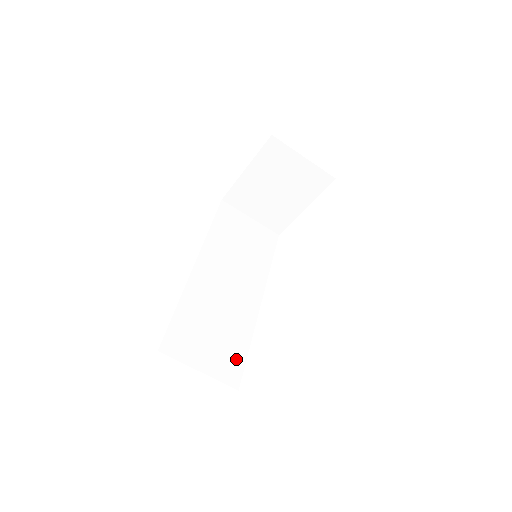
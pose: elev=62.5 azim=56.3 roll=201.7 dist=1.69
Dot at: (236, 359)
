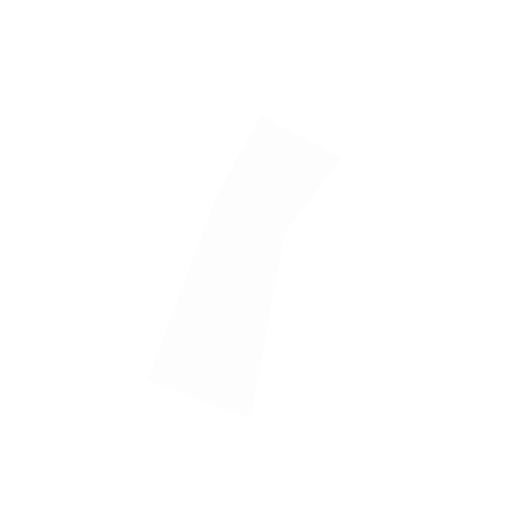
Dot at: (245, 380)
